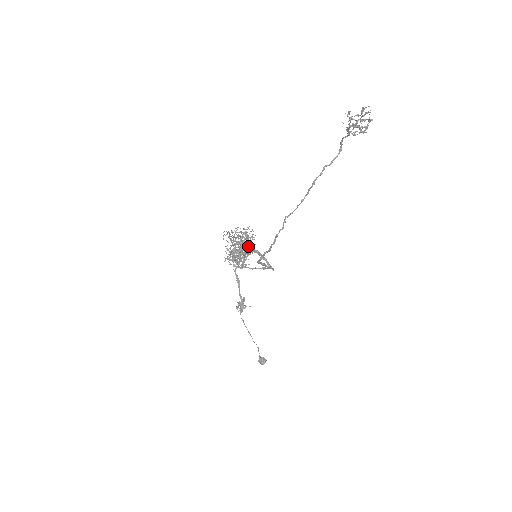
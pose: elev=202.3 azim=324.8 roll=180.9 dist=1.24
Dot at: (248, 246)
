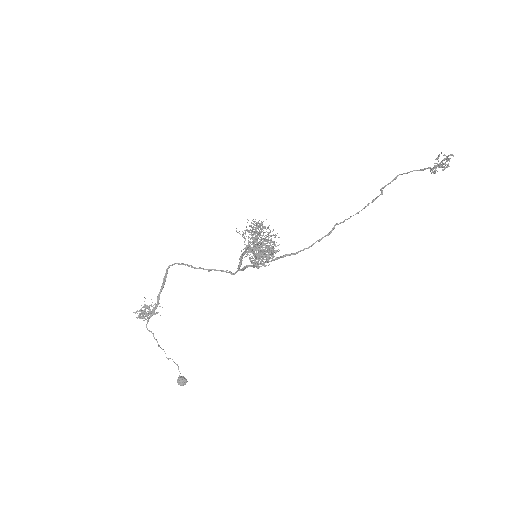
Dot at: occluded
